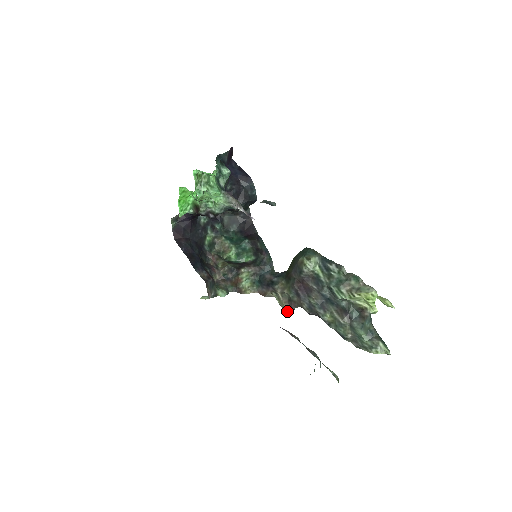
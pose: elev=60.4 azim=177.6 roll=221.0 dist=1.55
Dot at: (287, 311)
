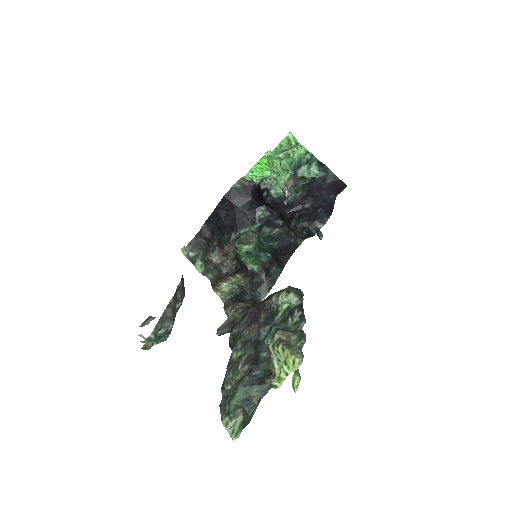
Dot at: (220, 328)
